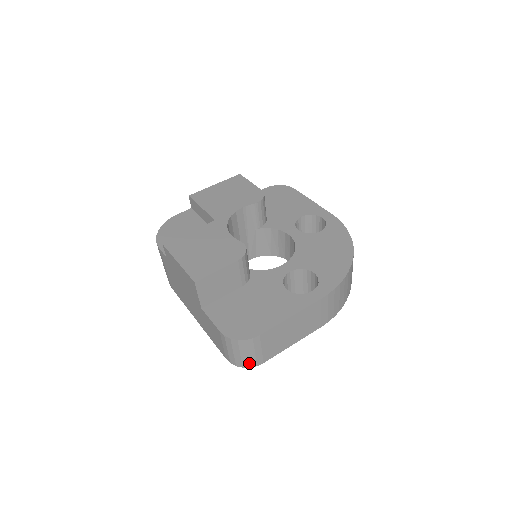
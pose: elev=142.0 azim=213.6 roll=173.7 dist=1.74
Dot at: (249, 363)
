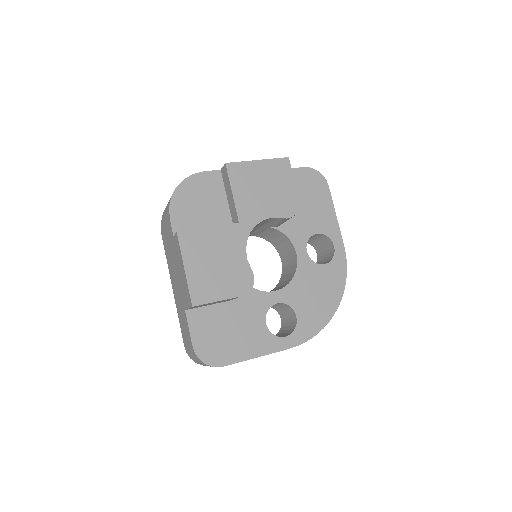
Dot at: occluded
